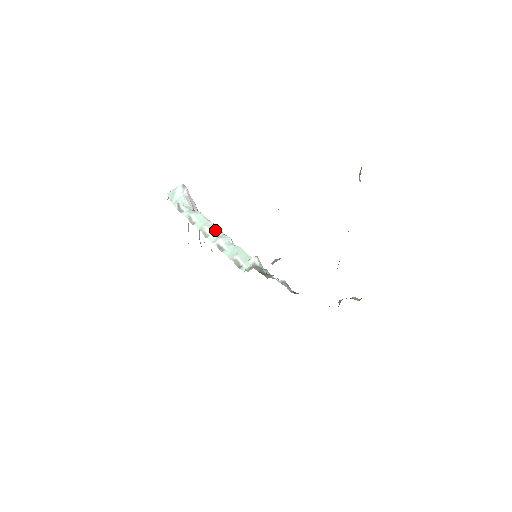
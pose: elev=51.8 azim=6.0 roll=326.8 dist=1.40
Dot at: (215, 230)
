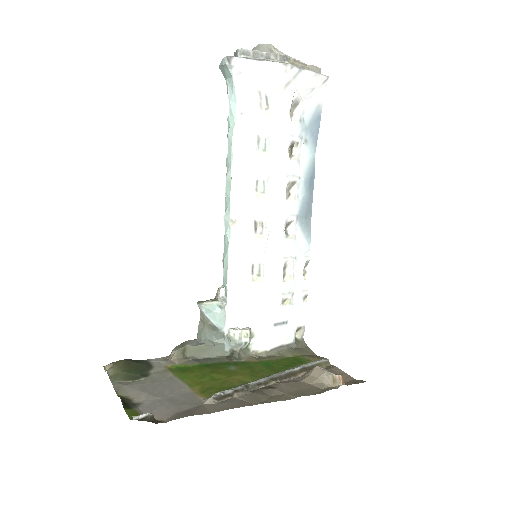
Dot at: (228, 194)
